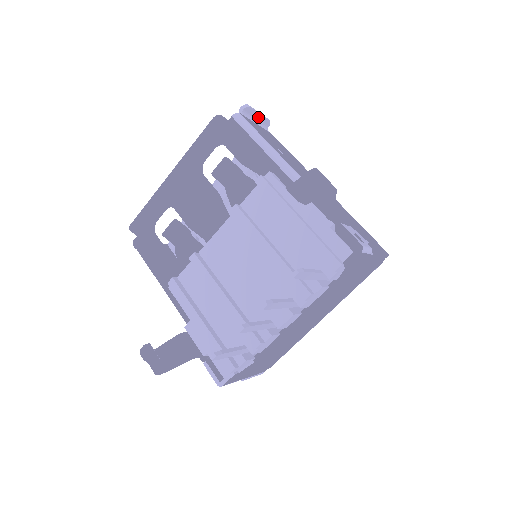
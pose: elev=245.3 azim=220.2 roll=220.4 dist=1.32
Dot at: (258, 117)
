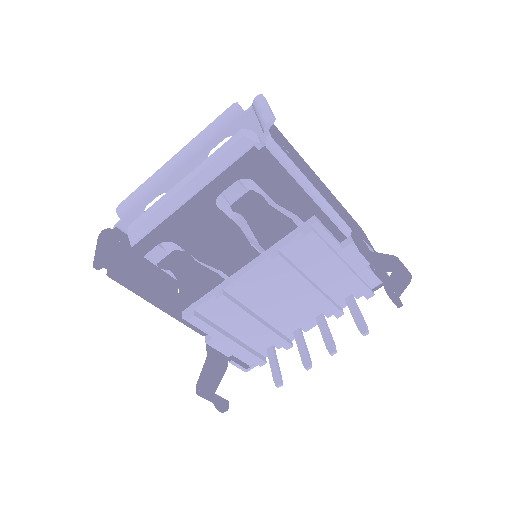
Dot at: occluded
